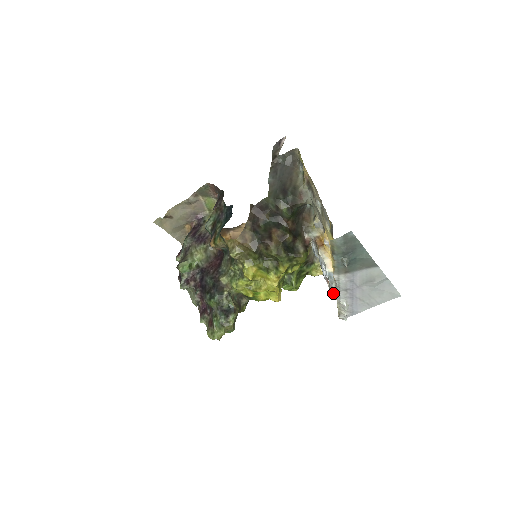
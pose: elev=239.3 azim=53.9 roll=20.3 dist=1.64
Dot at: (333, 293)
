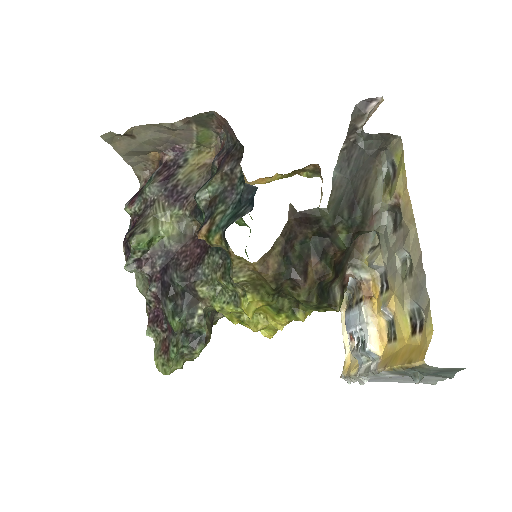
Dot at: (343, 339)
